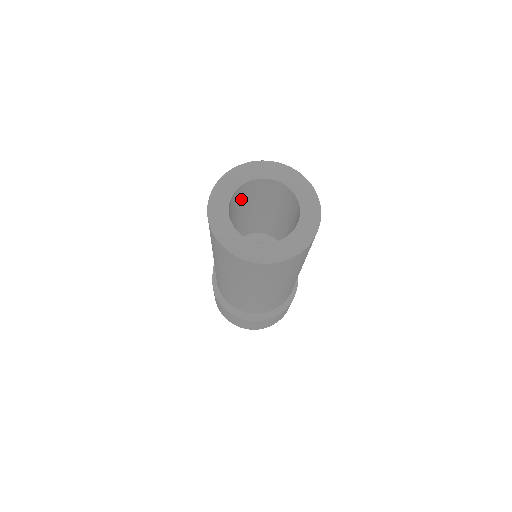
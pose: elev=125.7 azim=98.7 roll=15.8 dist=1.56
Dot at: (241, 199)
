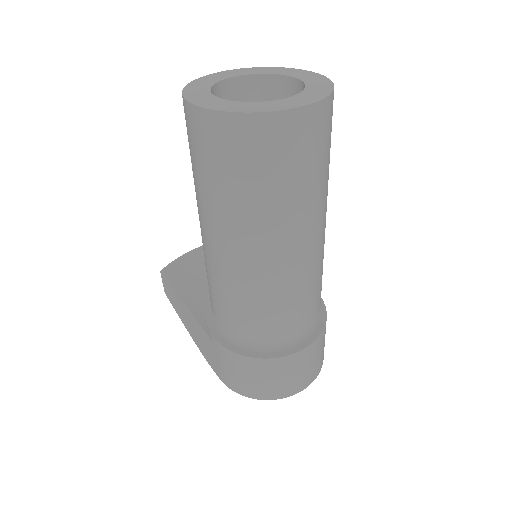
Dot at: occluded
